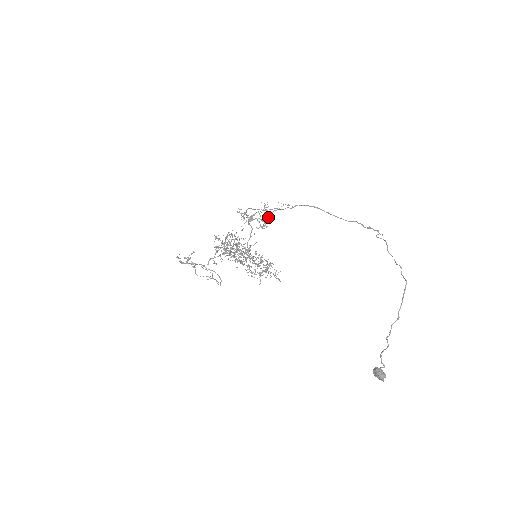
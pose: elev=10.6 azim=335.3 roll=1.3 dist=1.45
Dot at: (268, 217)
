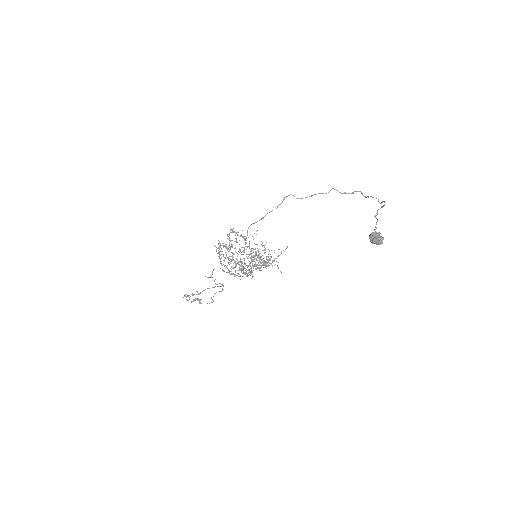
Dot at: occluded
